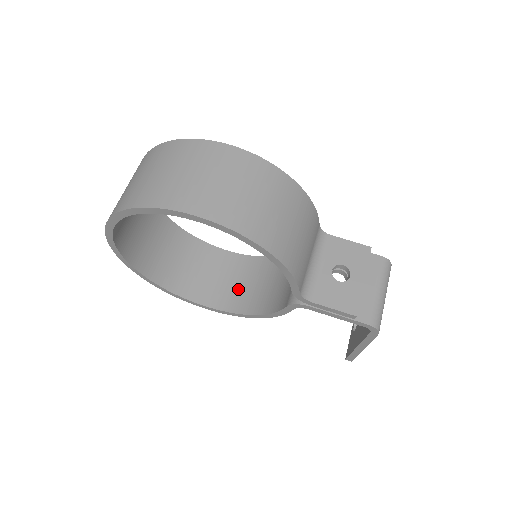
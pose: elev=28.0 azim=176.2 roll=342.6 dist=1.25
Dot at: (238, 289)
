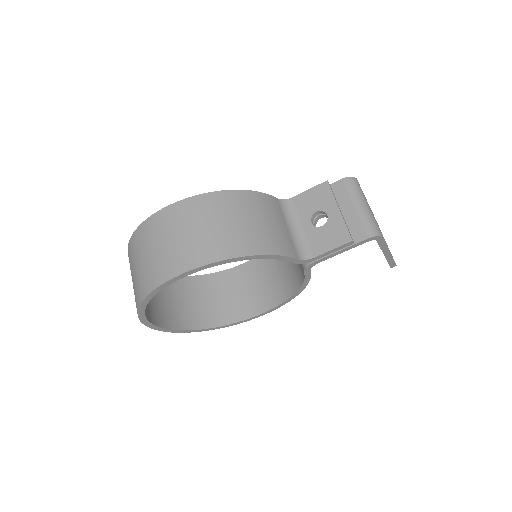
Dot at: (272, 284)
